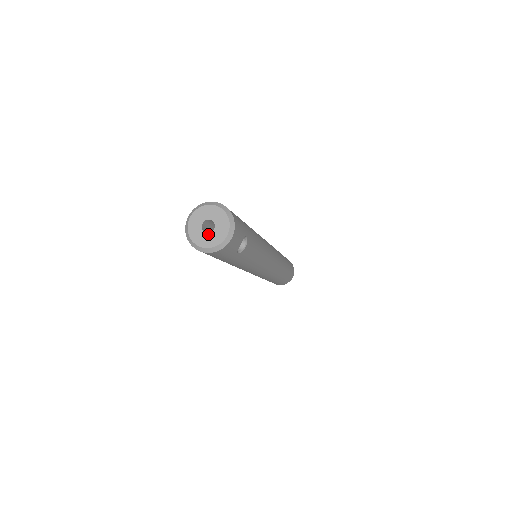
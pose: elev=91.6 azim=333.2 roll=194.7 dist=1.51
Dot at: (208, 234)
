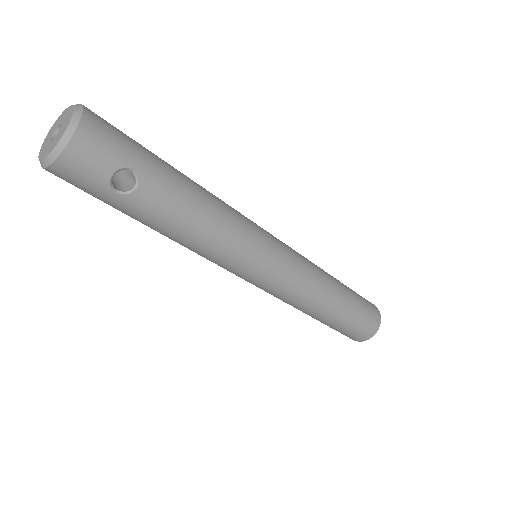
Dot at: (51, 142)
